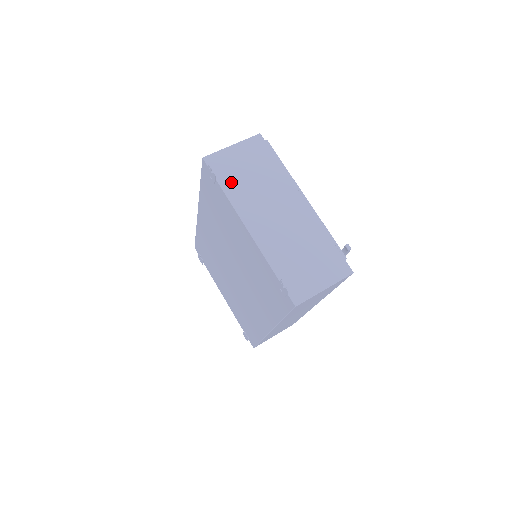
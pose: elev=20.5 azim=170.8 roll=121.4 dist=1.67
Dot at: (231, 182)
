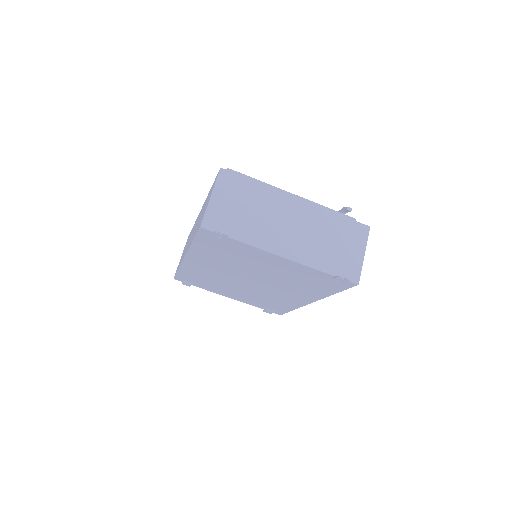
Dot at: (239, 229)
